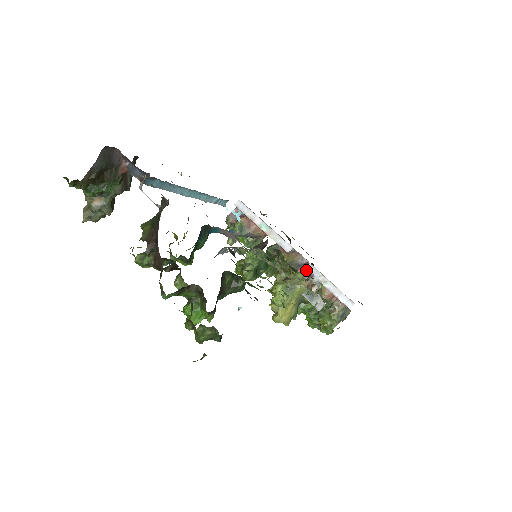
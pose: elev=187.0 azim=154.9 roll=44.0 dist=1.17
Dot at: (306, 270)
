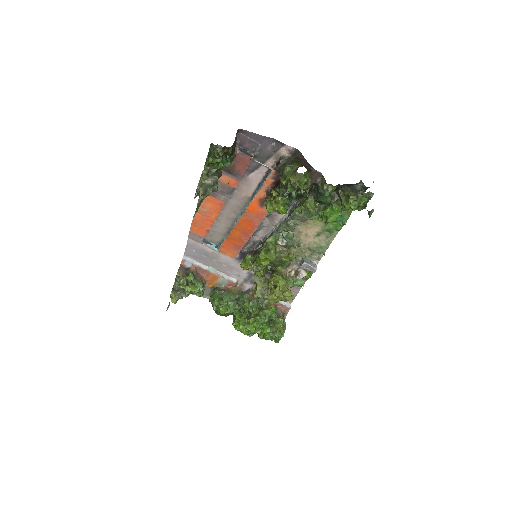
Dot at: occluded
